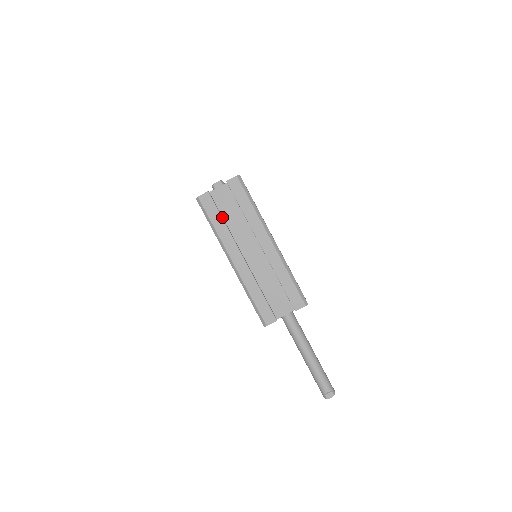
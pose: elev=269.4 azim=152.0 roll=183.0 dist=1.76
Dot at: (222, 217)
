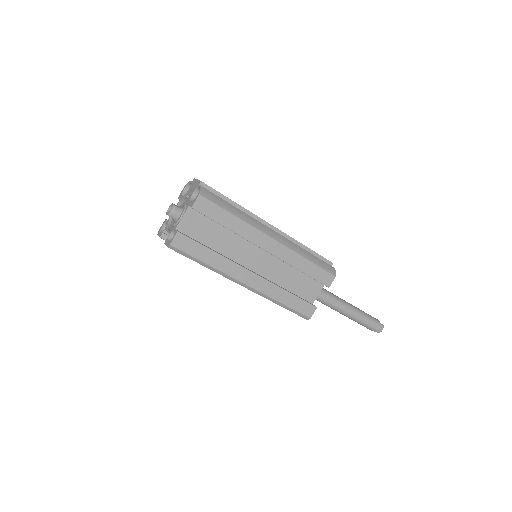
Dot at: occluded
